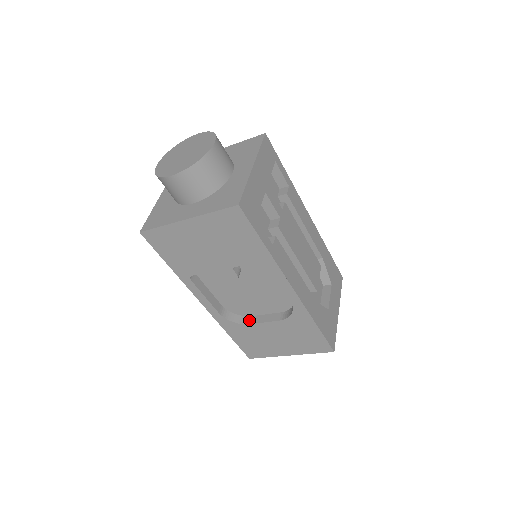
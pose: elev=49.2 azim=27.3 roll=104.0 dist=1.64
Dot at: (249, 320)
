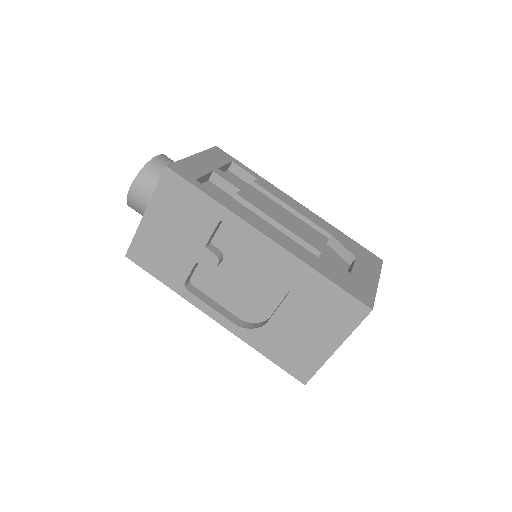
Dot at: (268, 319)
